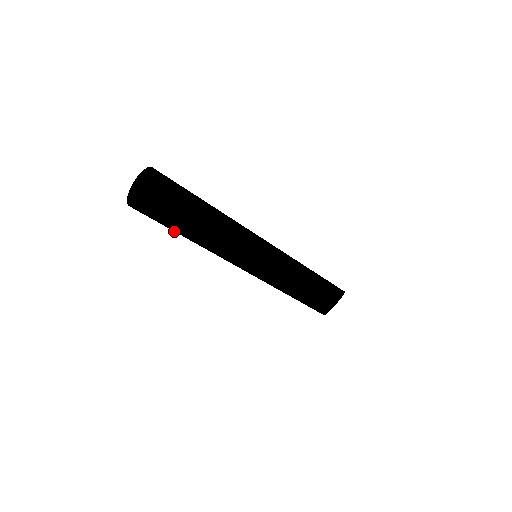
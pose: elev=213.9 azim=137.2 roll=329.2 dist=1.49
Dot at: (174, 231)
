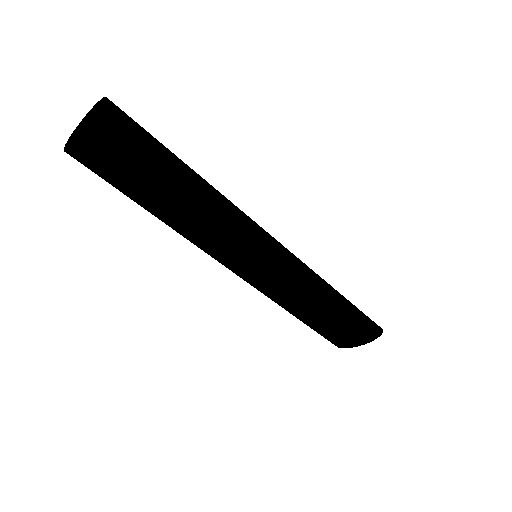
Dot at: occluded
